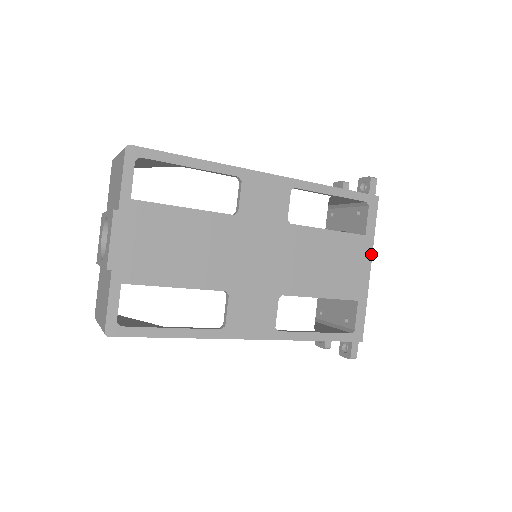
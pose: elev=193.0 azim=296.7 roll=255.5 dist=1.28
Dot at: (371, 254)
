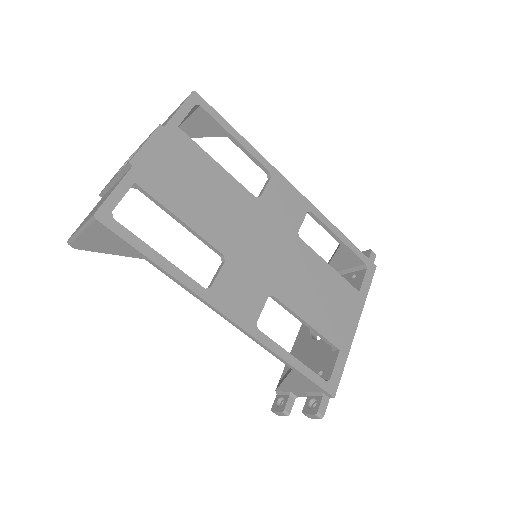
Dot at: (360, 312)
